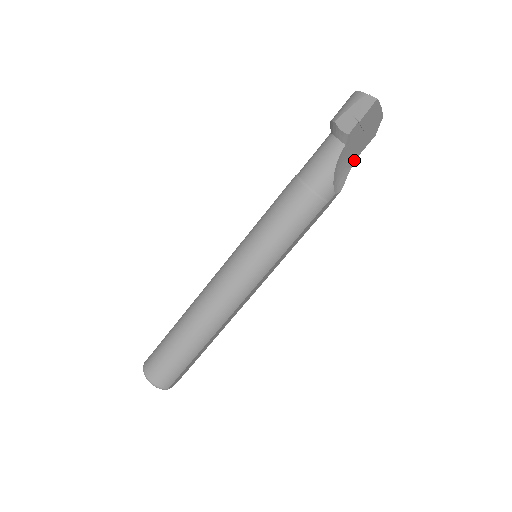
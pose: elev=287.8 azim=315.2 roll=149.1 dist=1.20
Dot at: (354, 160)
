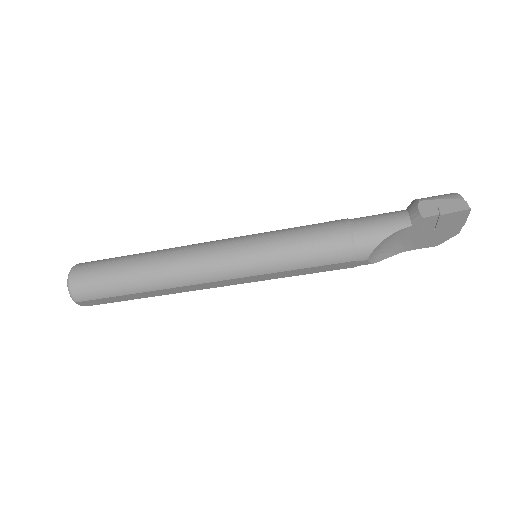
Dot at: (404, 250)
